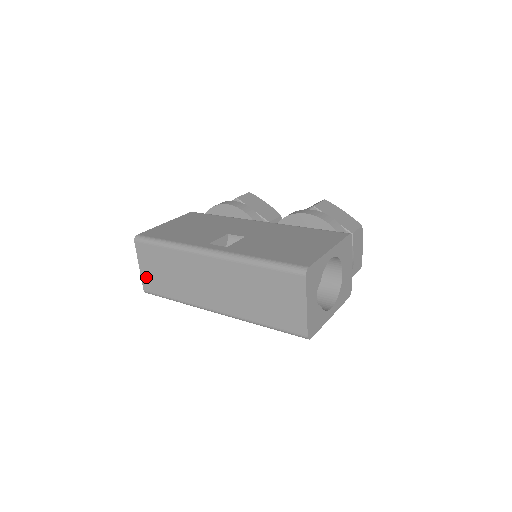
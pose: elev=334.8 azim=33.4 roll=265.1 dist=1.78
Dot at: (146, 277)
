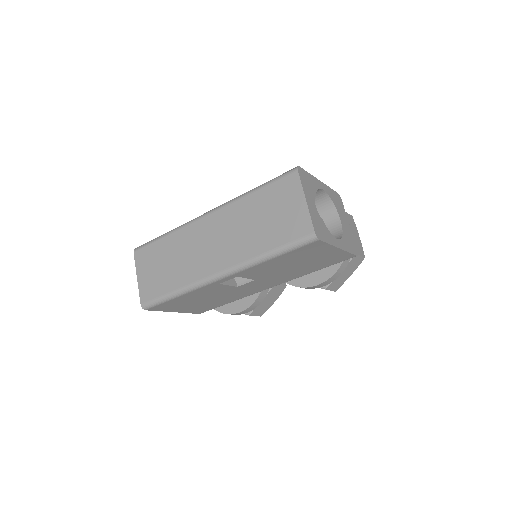
Dot at: (144, 286)
